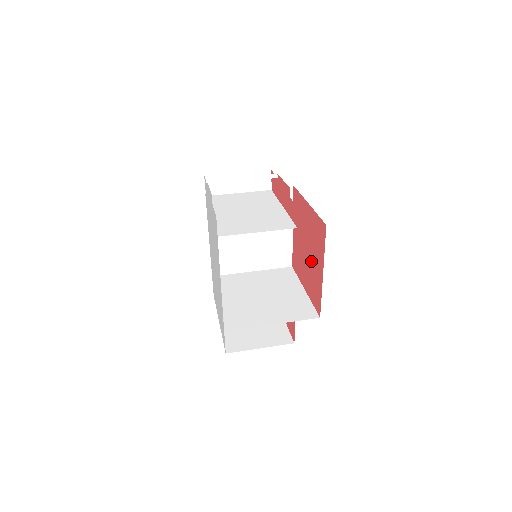
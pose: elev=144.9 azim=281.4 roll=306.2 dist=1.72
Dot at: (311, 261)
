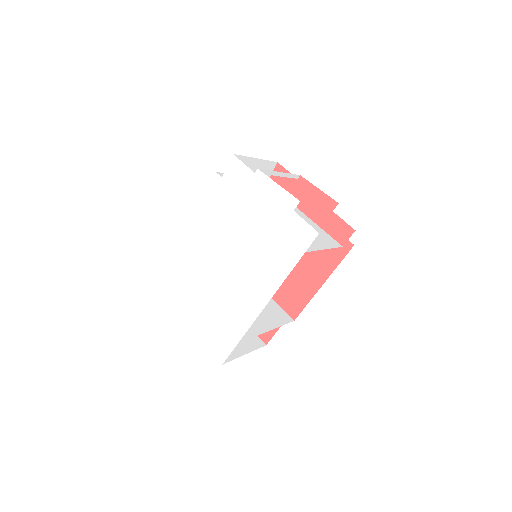
Dot at: occluded
